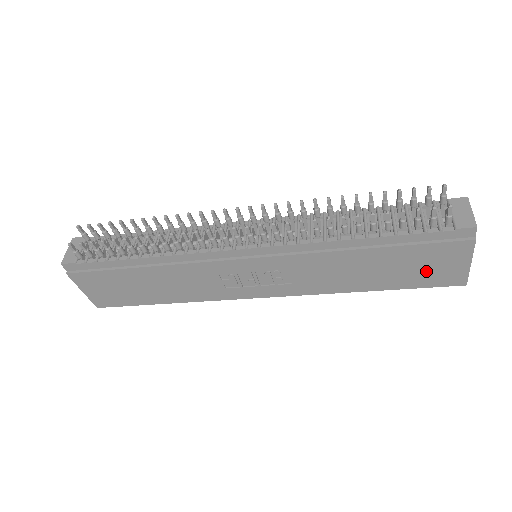
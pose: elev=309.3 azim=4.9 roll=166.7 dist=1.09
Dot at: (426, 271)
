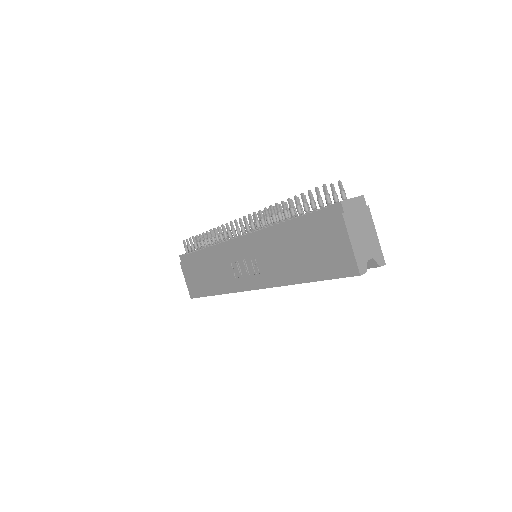
Dot at: (328, 255)
